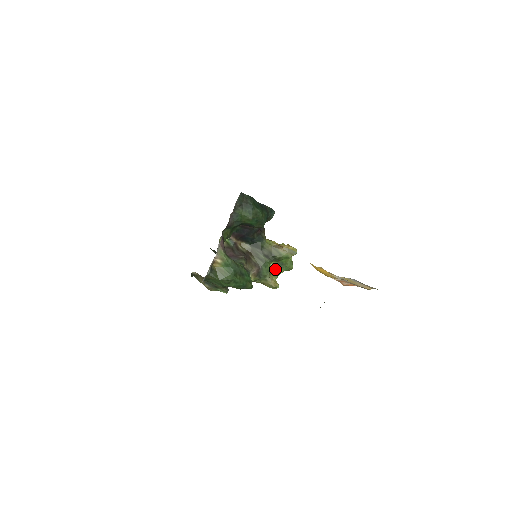
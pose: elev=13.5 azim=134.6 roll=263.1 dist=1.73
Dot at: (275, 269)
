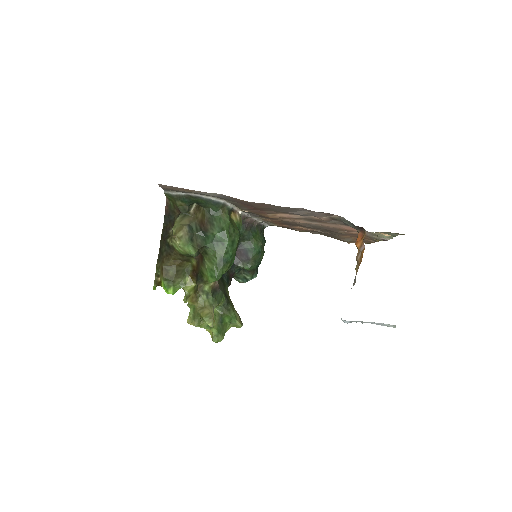
Dot at: (214, 317)
